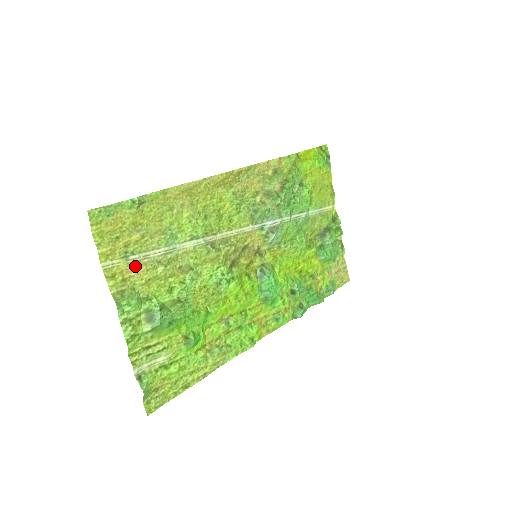
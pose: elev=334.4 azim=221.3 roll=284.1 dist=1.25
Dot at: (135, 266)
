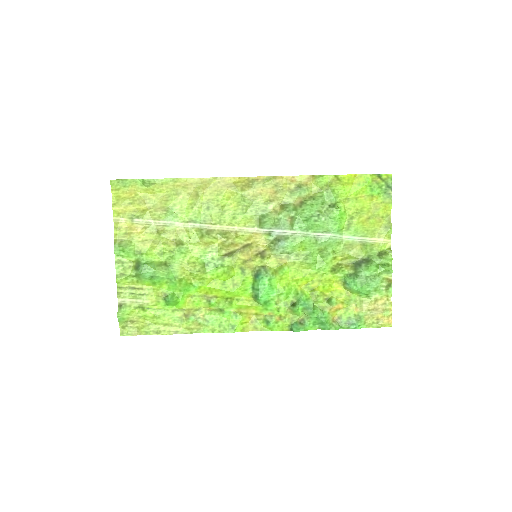
Dot at: (138, 227)
